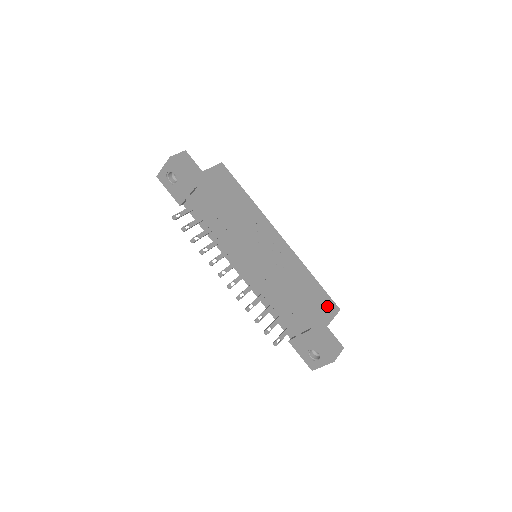
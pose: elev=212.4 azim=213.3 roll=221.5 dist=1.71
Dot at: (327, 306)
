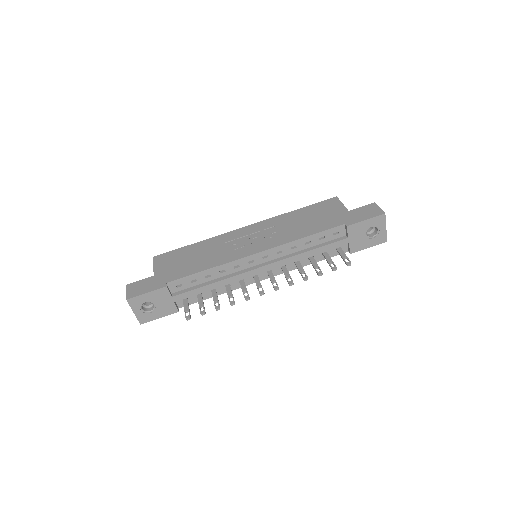
Dot at: (329, 206)
